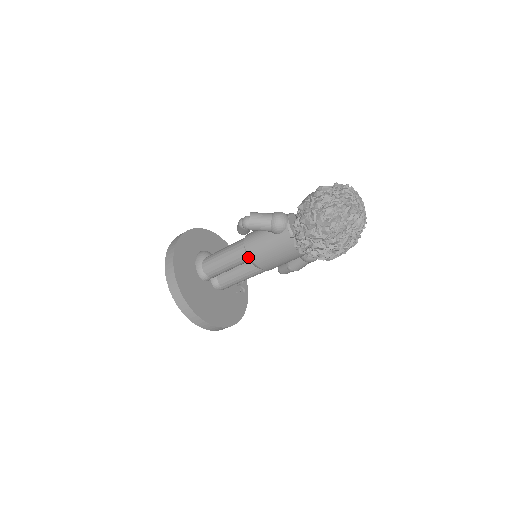
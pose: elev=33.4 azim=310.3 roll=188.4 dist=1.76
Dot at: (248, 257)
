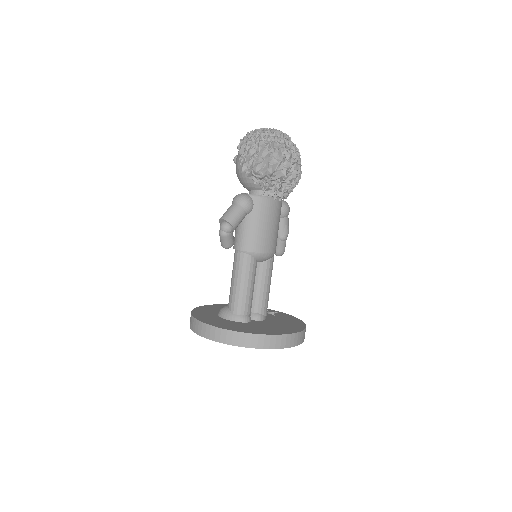
Dot at: (255, 255)
